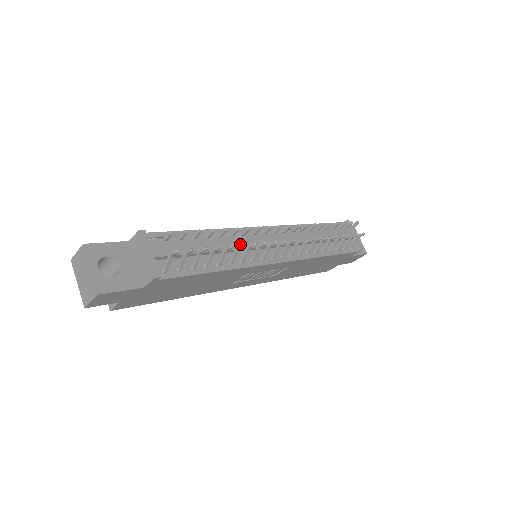
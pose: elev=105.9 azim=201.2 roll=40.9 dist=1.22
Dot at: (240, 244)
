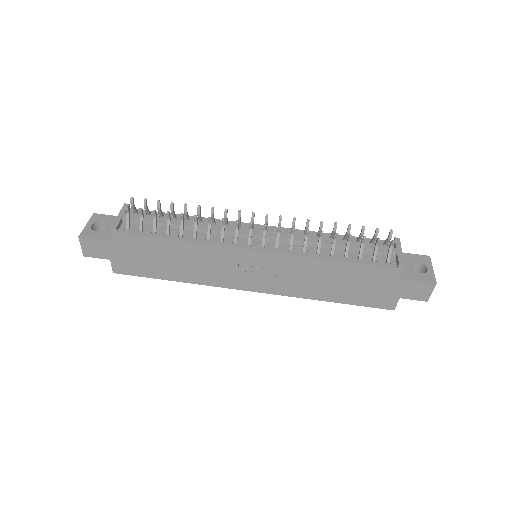
Dot at: (195, 216)
